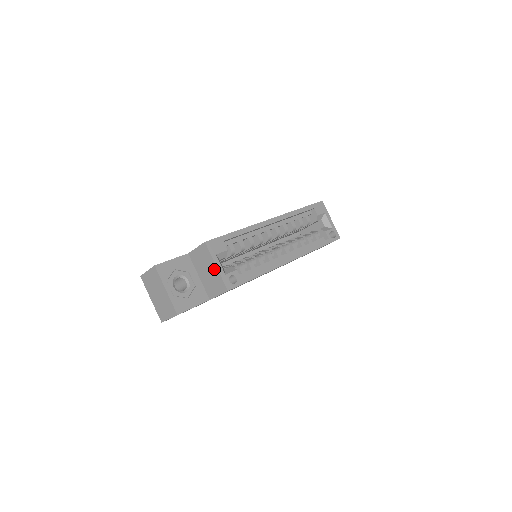
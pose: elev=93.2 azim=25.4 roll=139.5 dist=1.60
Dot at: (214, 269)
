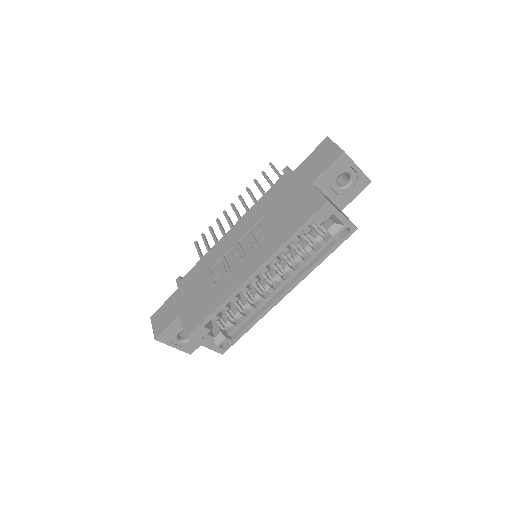
Dot at: occluded
